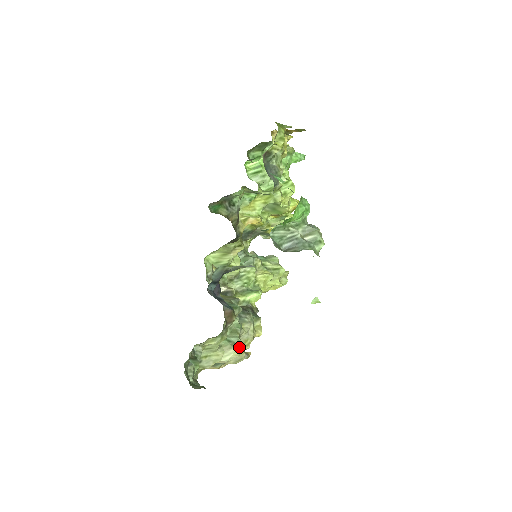
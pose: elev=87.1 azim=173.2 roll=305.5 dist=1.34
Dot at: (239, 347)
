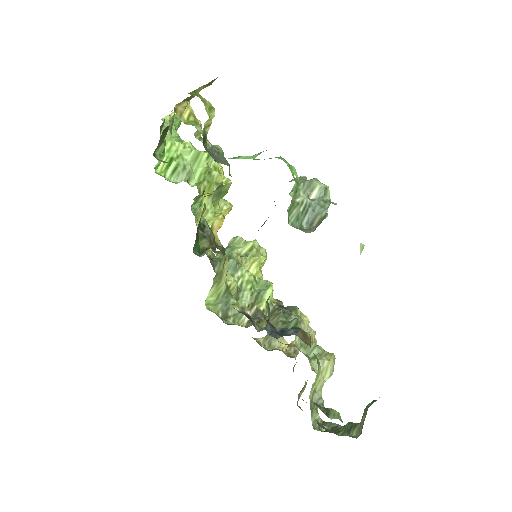
Dot at: (324, 353)
